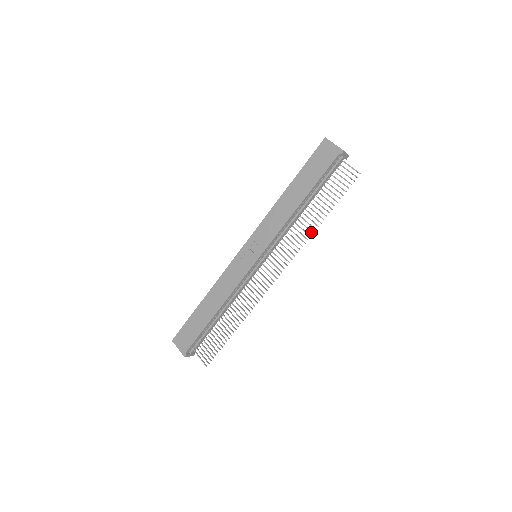
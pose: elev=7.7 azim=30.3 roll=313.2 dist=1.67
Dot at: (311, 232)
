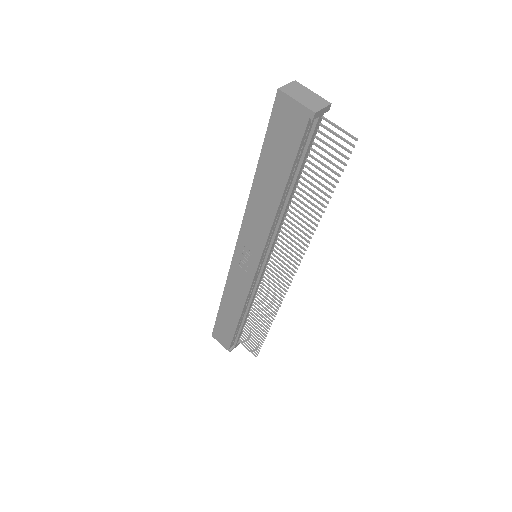
Dot at: (312, 229)
